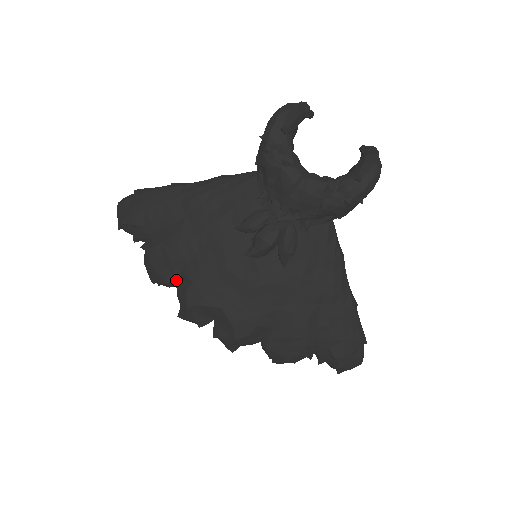
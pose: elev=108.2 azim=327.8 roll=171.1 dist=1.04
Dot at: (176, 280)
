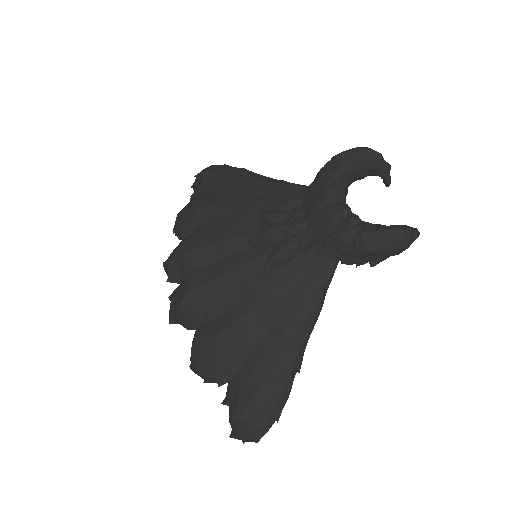
Dot at: (187, 231)
